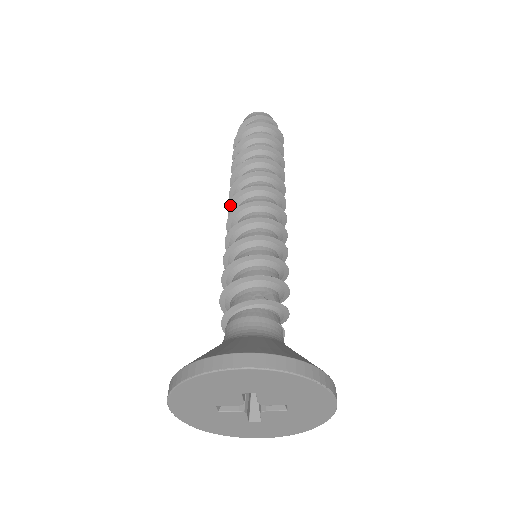
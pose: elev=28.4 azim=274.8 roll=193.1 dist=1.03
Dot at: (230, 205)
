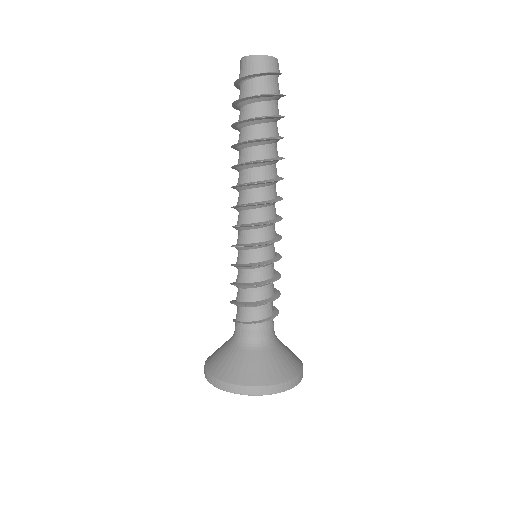
Dot at: (247, 206)
